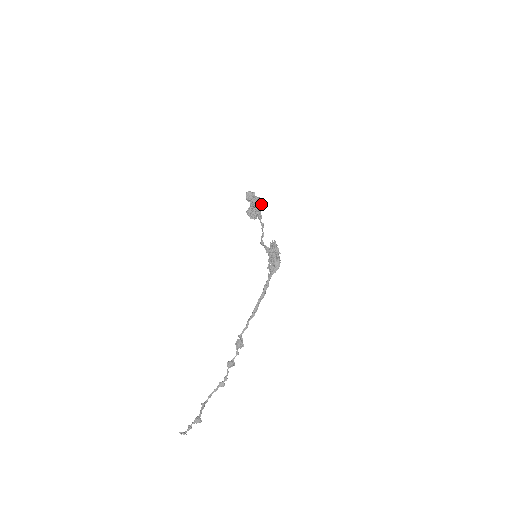
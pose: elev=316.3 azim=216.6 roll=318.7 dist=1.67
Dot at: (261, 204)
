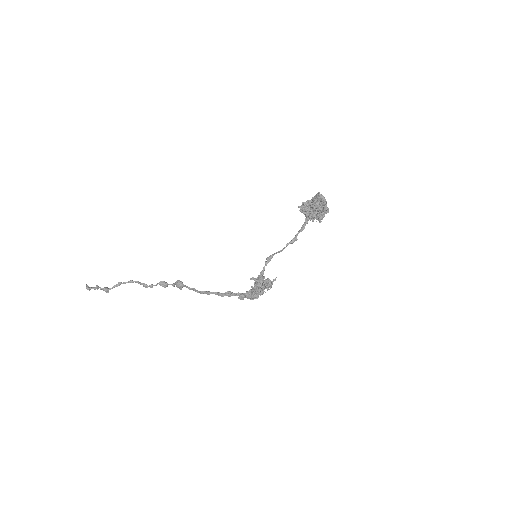
Dot at: (320, 218)
